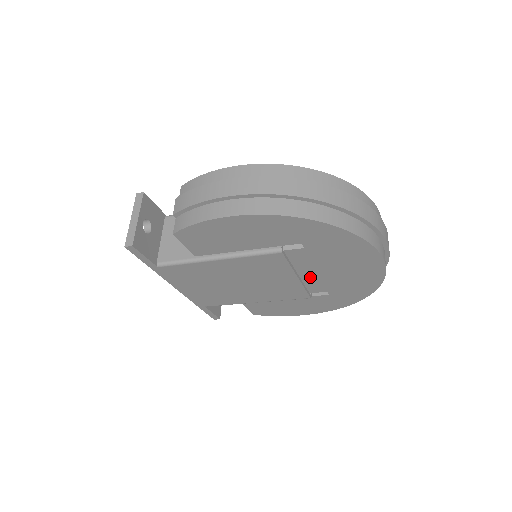
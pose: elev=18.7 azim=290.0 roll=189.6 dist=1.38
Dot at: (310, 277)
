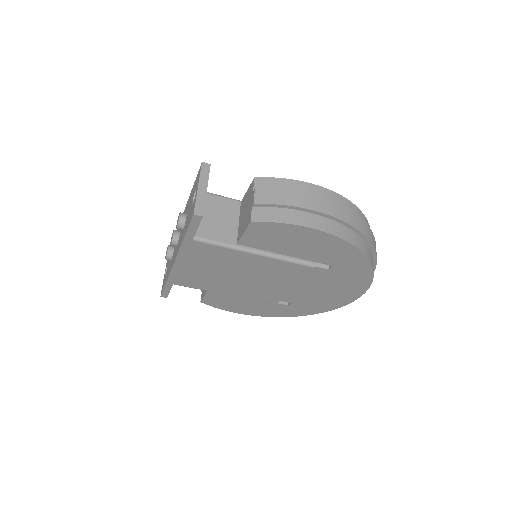
Dot at: (297, 289)
